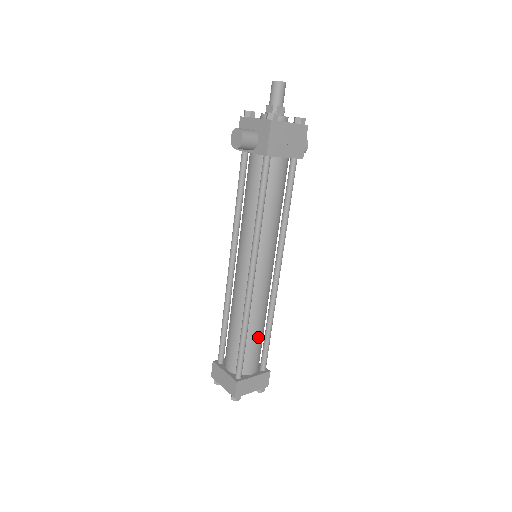
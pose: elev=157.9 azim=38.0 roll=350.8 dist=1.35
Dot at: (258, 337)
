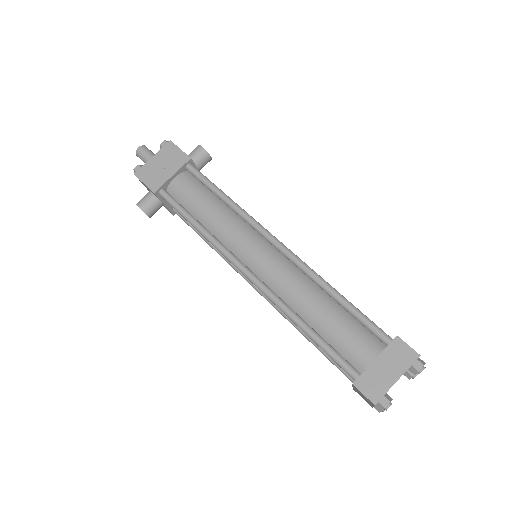
Dot at: (329, 316)
